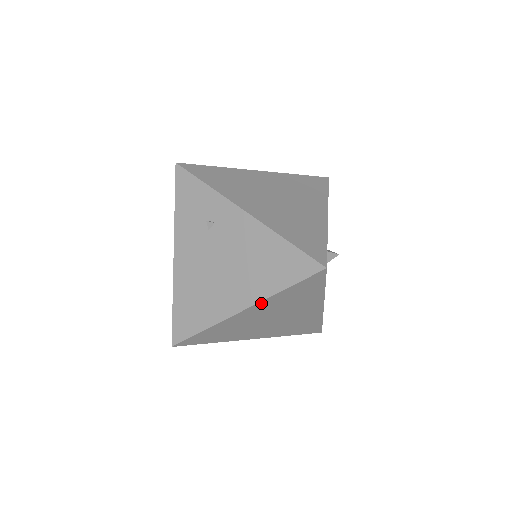
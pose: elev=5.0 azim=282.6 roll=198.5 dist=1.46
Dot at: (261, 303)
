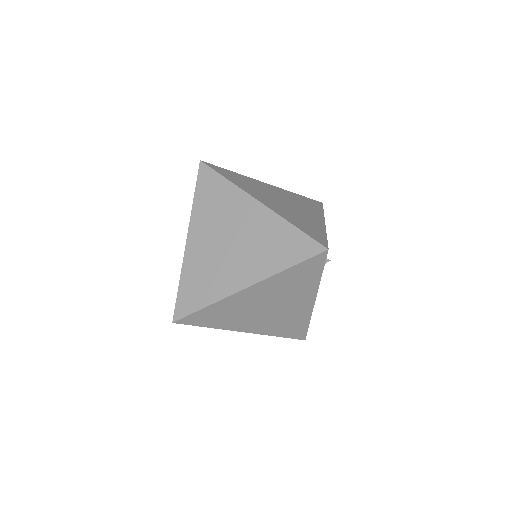
Dot at: (265, 281)
